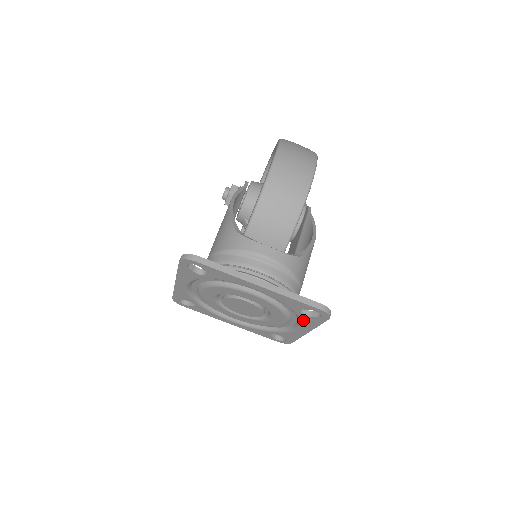
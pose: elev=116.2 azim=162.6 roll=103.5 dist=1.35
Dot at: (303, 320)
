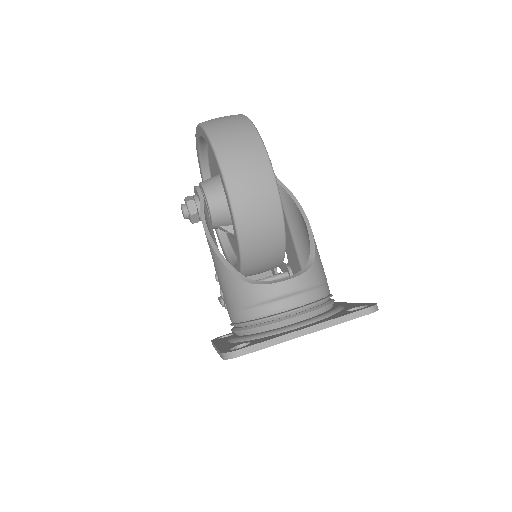
Dot at: occluded
